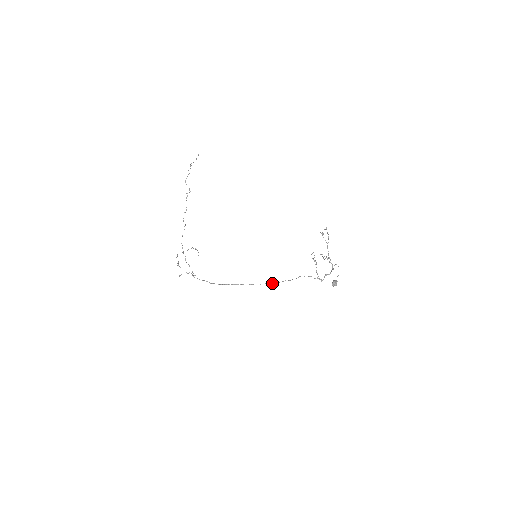
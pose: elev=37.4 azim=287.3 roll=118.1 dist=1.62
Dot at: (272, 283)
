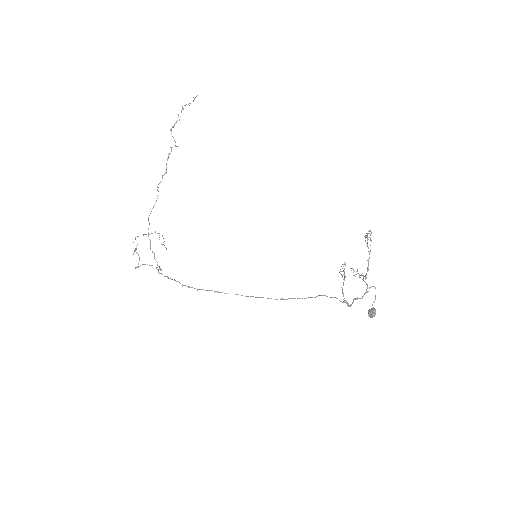
Dot at: occluded
